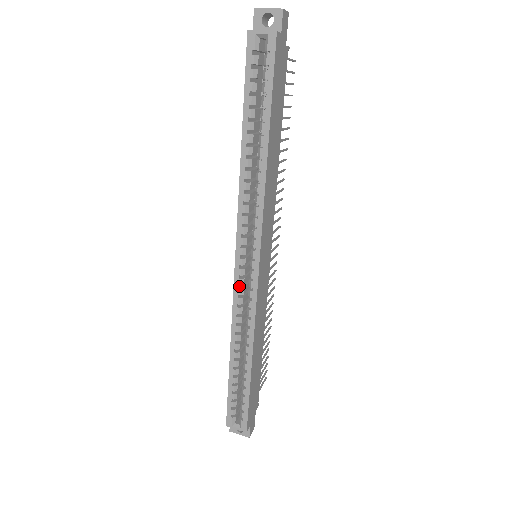
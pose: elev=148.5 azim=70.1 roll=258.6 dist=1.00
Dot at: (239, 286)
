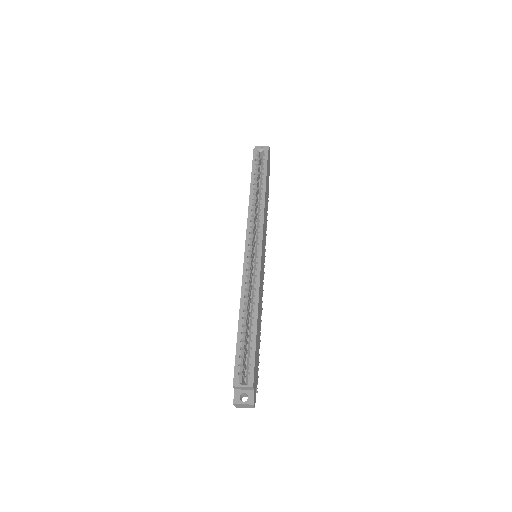
Dot at: (247, 265)
